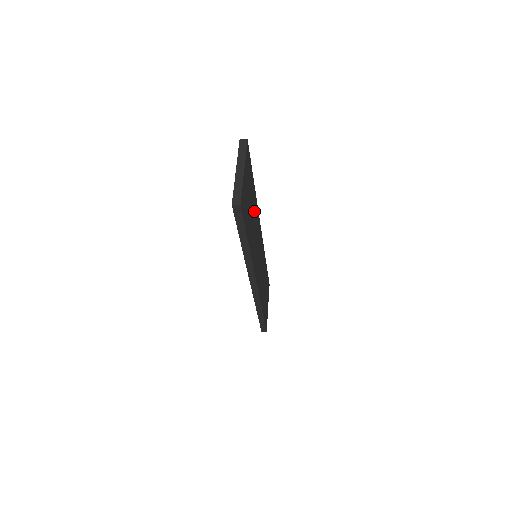
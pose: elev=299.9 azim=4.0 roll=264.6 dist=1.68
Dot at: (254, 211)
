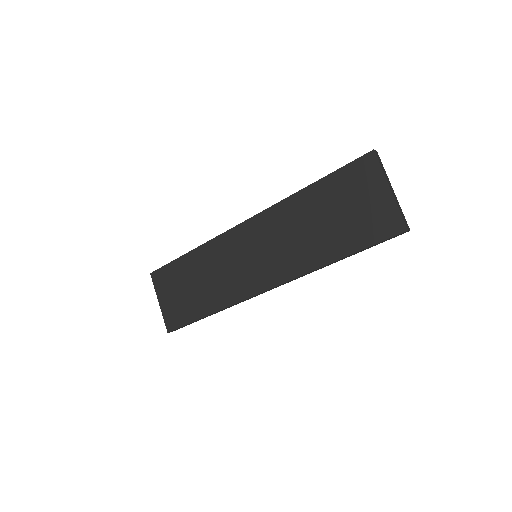
Dot at: occluded
